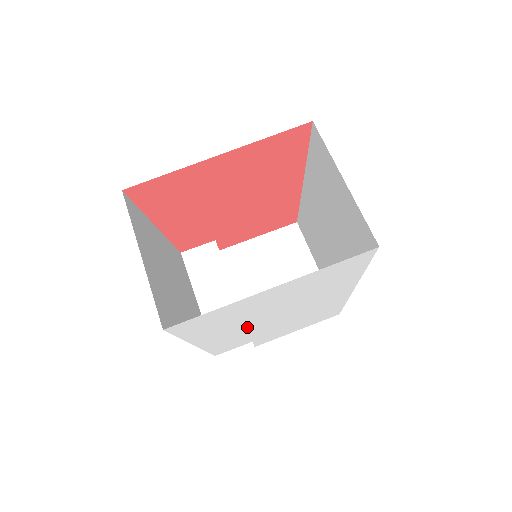
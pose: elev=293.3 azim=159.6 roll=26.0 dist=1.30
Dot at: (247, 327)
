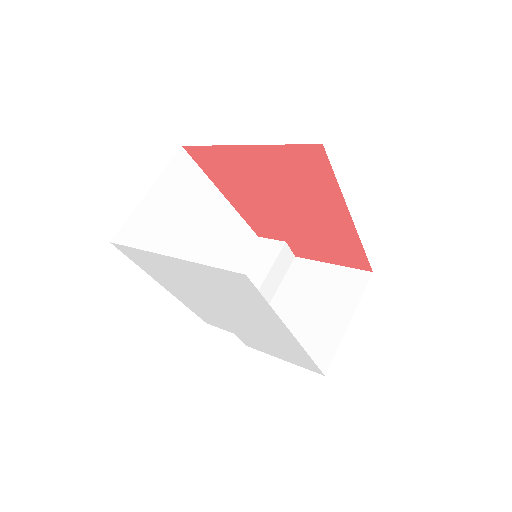
Dot at: (201, 302)
